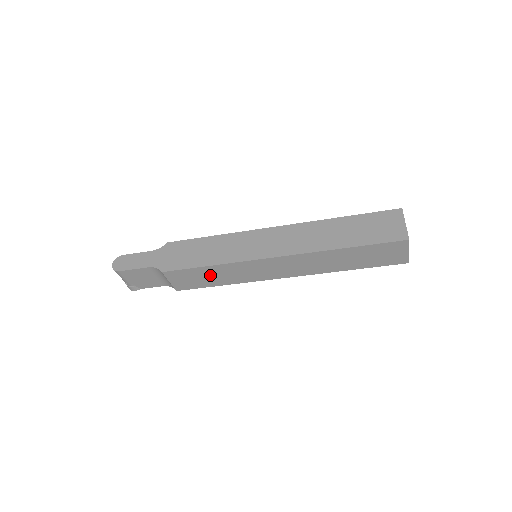
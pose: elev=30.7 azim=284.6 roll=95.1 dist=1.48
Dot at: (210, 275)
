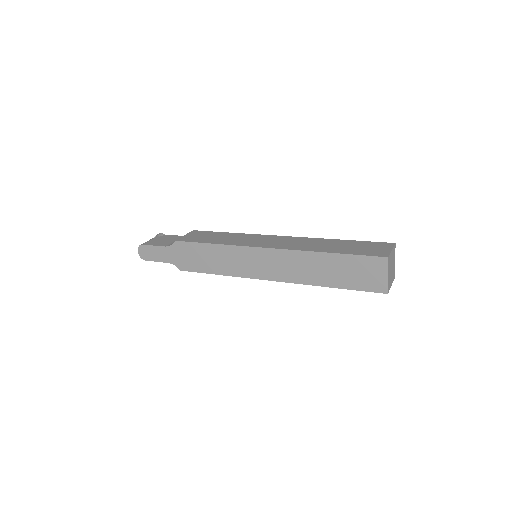
Dot at: occluded
